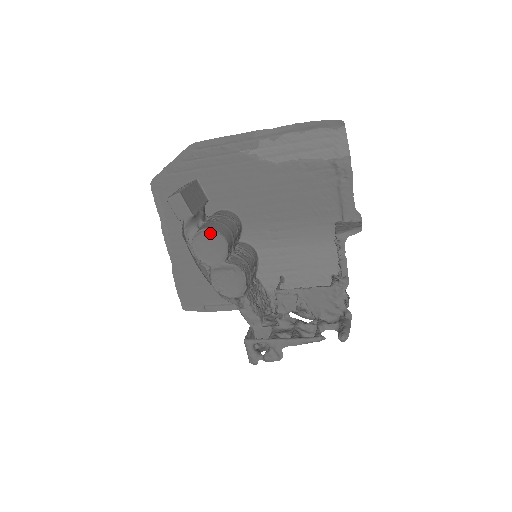
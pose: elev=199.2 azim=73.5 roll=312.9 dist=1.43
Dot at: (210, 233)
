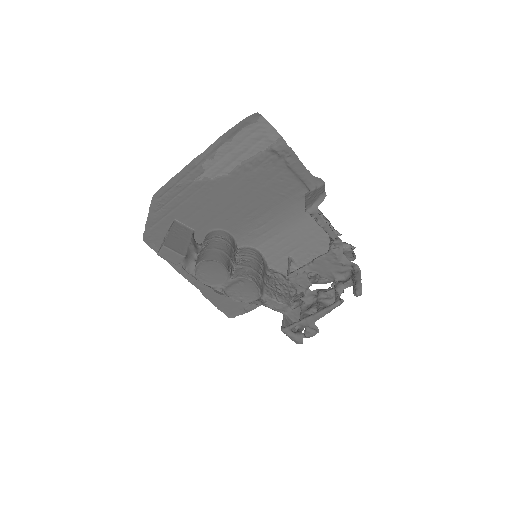
Dot at: (205, 264)
